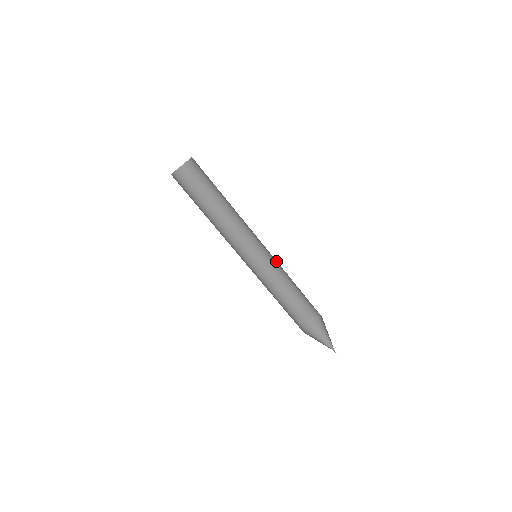
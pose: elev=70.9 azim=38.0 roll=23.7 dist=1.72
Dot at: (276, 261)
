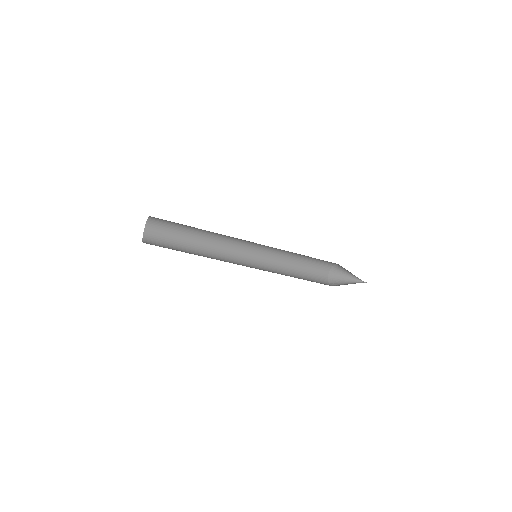
Dot at: (274, 248)
